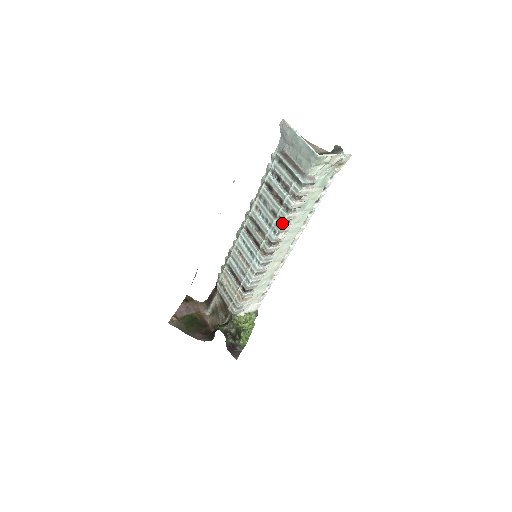
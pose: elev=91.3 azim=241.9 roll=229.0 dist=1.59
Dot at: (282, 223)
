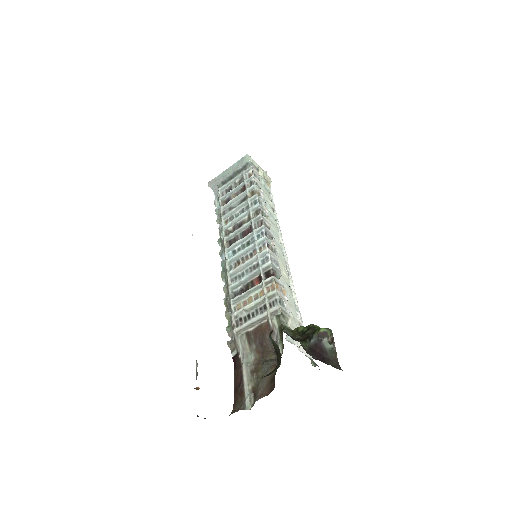
Dot at: occluded
